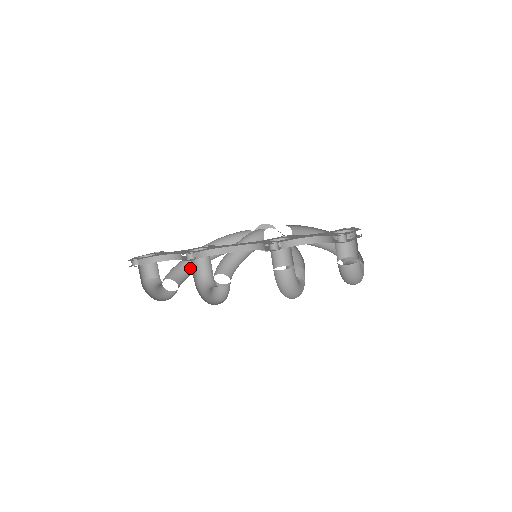
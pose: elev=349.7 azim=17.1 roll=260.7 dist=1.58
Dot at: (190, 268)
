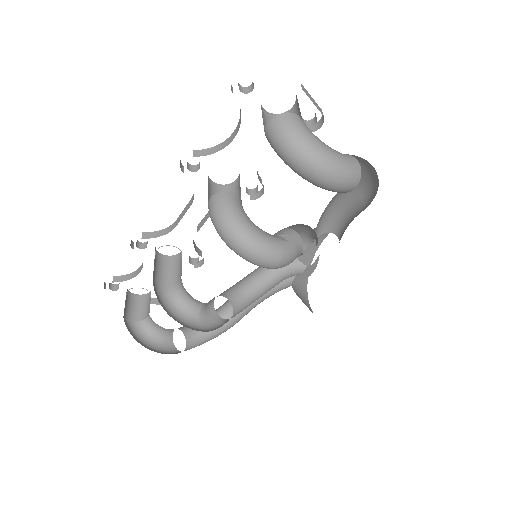
Dot at: occluded
